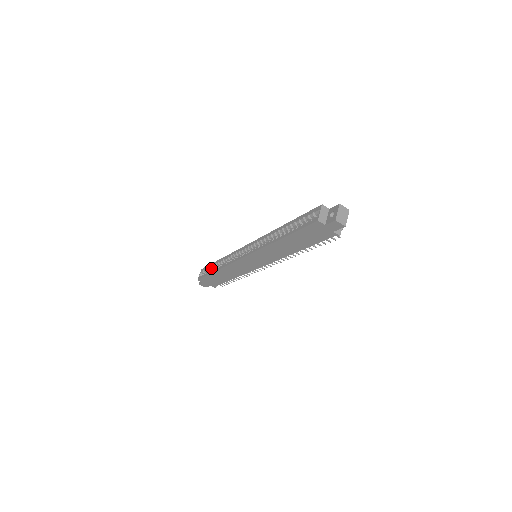
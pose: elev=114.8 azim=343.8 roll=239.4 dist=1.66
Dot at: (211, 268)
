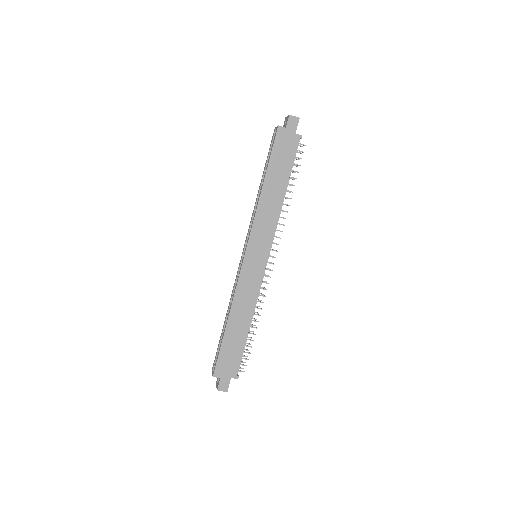
Dot at: occluded
